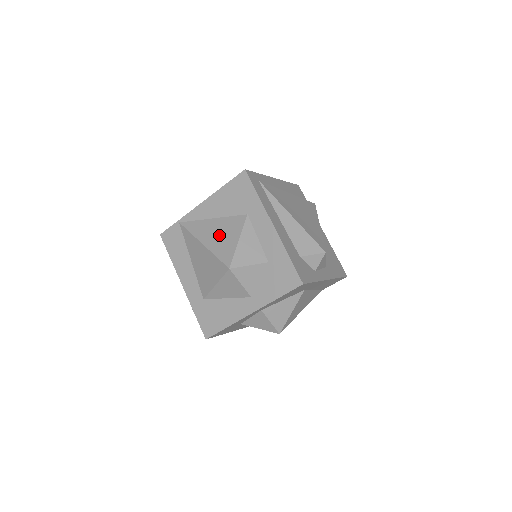
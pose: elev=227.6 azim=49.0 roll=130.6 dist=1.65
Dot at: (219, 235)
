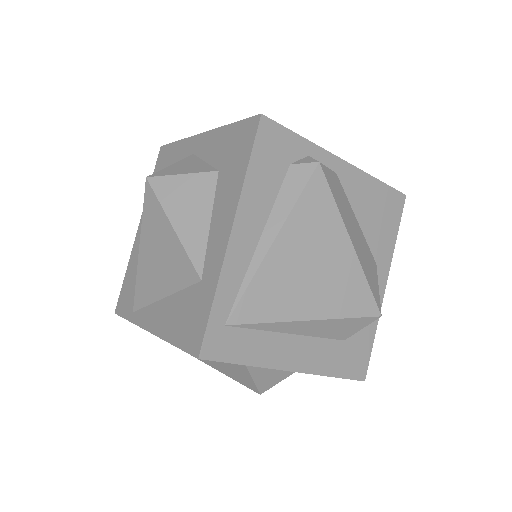
Dot at: (214, 361)
